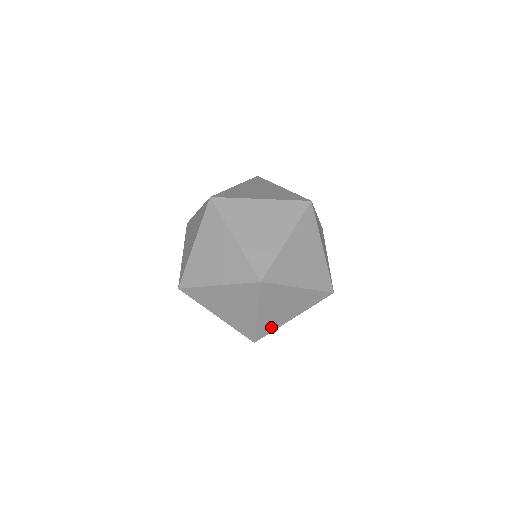
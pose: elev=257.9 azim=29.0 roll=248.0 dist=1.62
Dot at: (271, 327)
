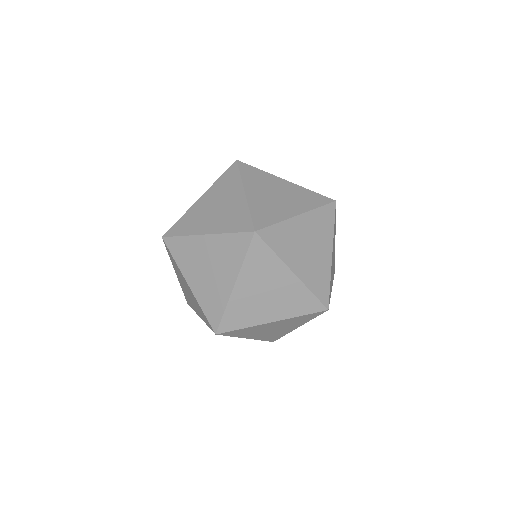
Dot at: (278, 335)
